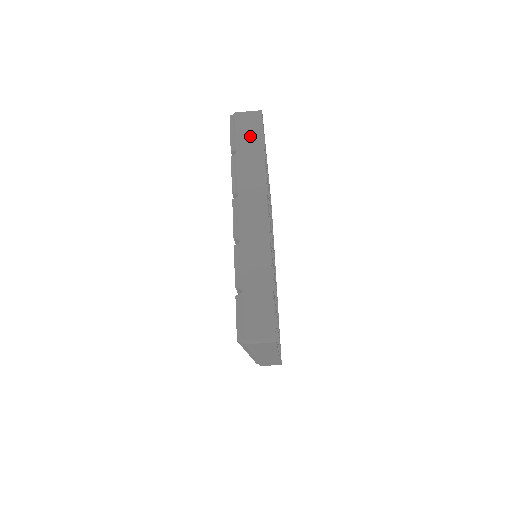
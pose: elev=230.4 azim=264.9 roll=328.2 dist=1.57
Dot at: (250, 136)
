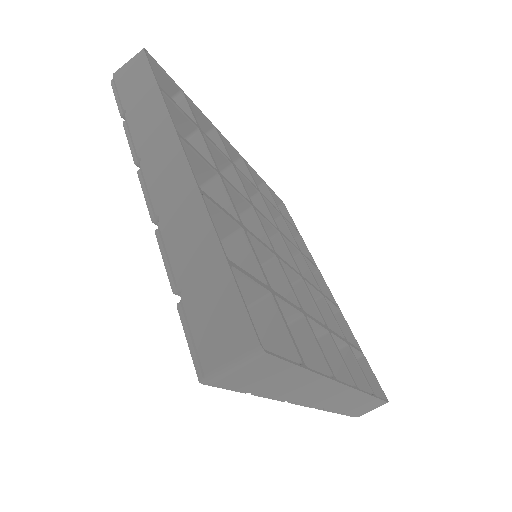
Dot at: (137, 84)
